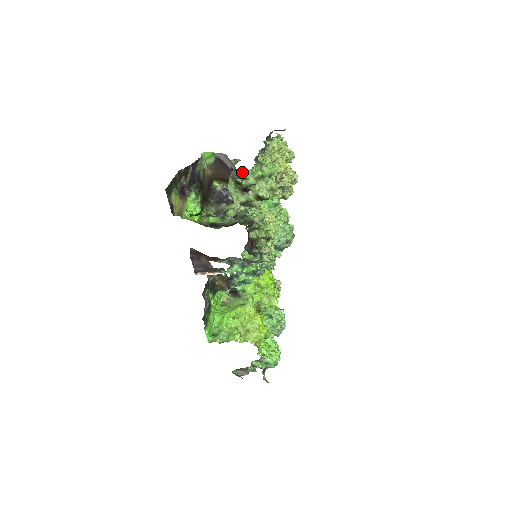
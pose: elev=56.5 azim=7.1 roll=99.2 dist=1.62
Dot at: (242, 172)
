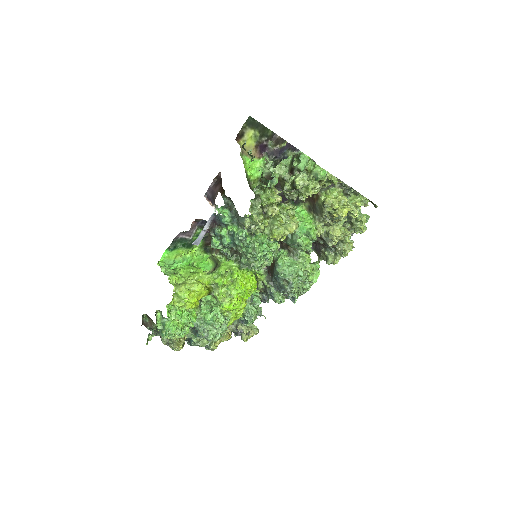
Dot at: (302, 154)
